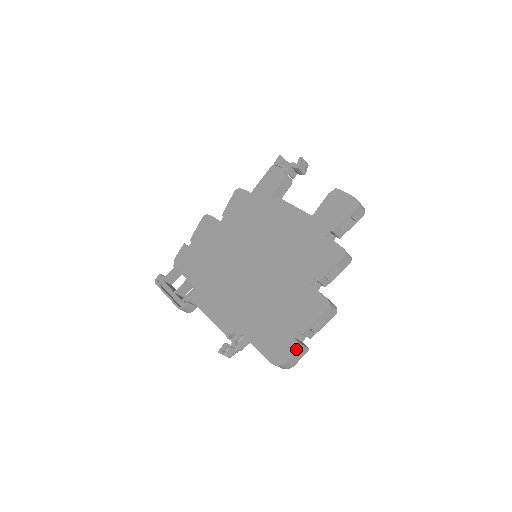
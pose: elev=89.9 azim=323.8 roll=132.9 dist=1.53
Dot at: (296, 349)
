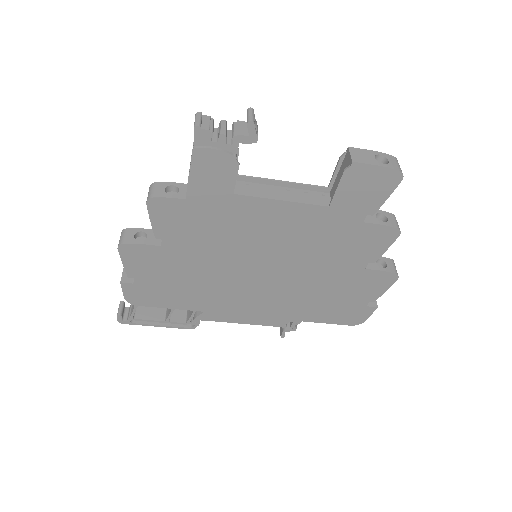
Dot at: occluded
